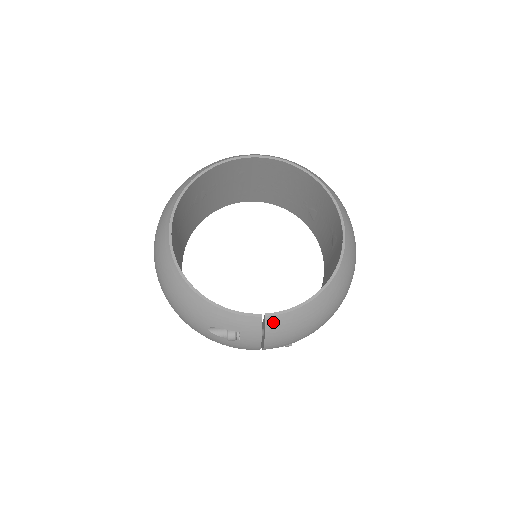
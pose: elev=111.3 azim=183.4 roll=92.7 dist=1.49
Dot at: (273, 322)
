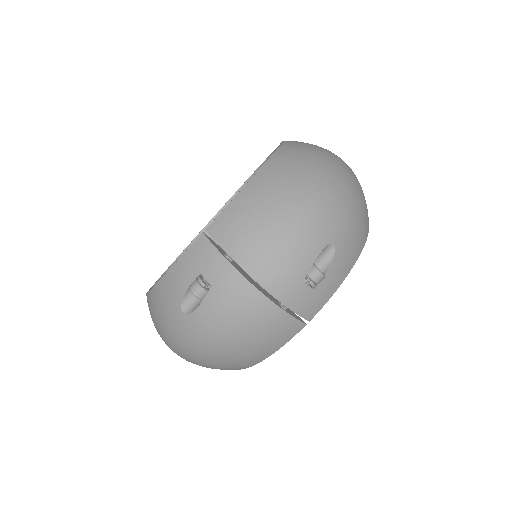
Dot at: (219, 228)
